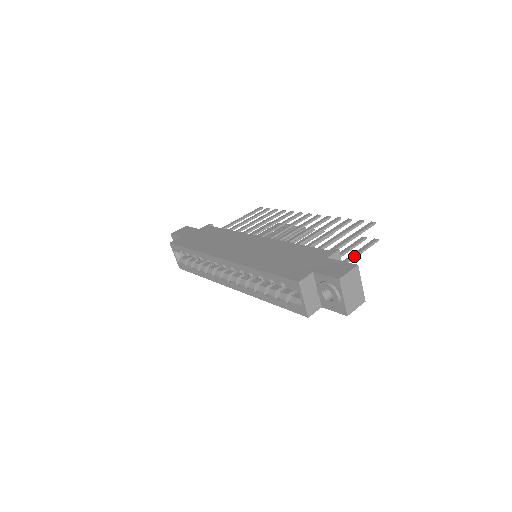
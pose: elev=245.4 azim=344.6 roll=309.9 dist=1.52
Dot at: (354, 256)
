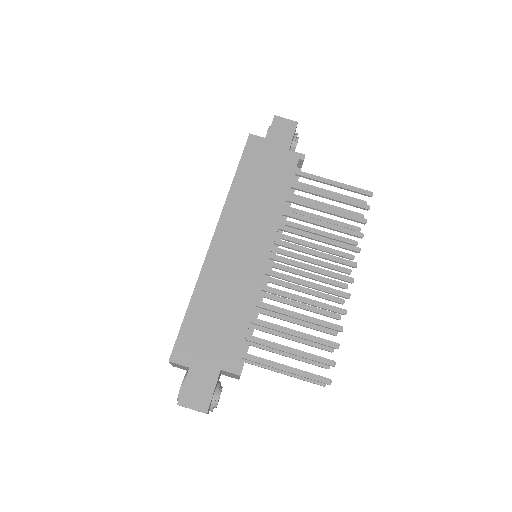
Dot at: (281, 373)
